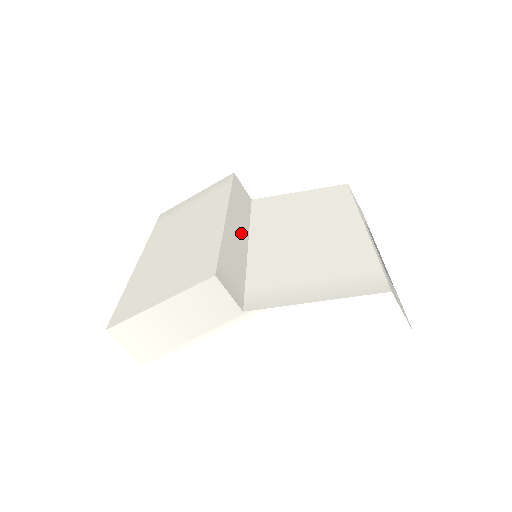
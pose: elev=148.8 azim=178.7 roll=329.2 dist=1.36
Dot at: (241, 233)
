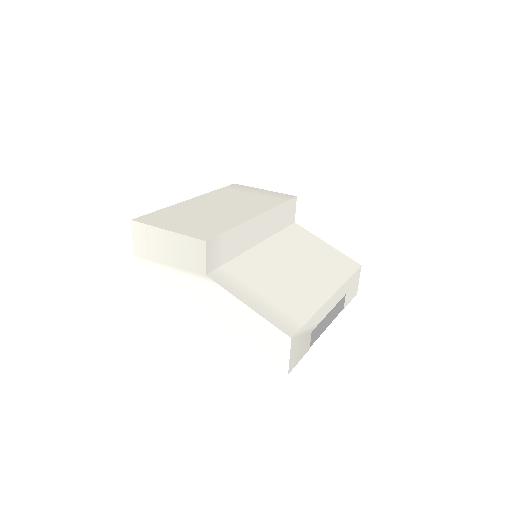
Dot at: (258, 235)
